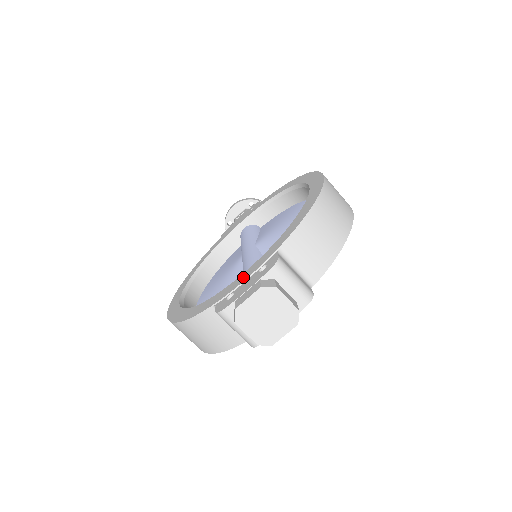
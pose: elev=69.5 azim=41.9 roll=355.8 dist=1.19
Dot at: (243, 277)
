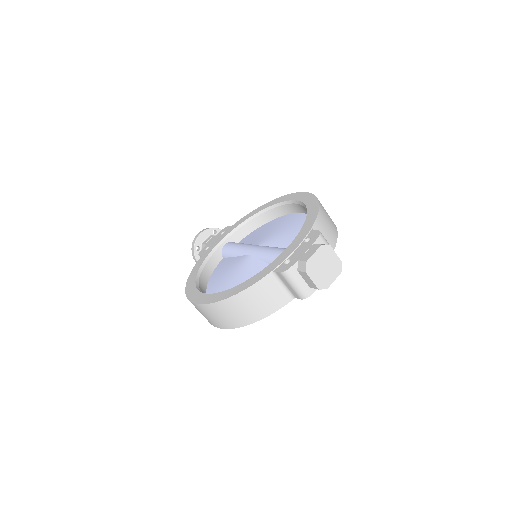
Dot at: (290, 250)
